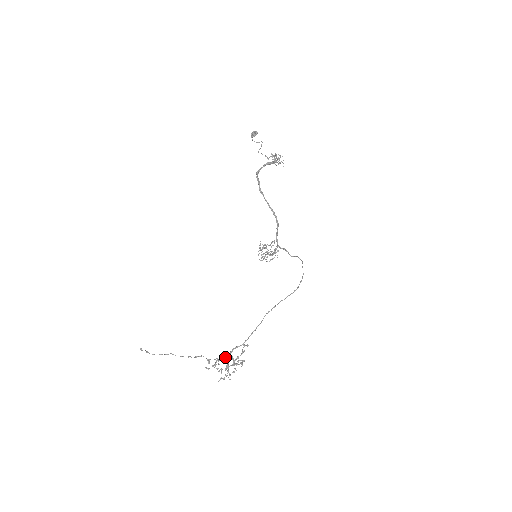
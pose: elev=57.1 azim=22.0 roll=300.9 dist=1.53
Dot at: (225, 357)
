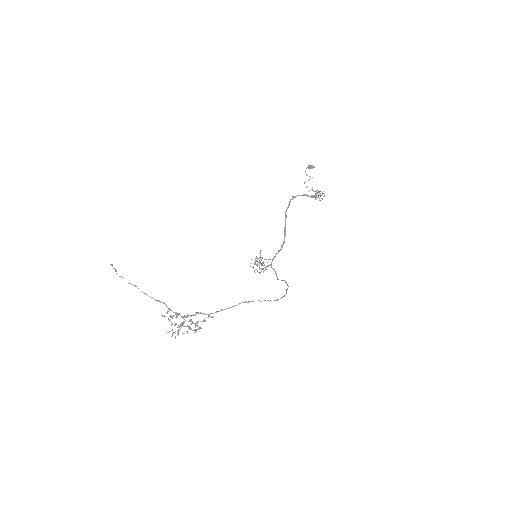
Dot at: (187, 314)
